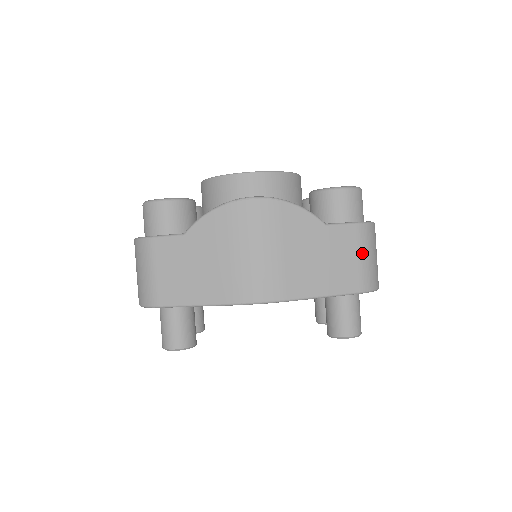
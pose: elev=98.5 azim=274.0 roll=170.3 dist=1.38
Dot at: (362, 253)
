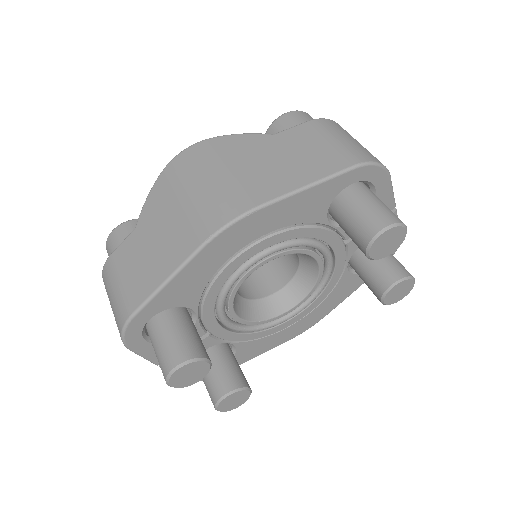
Dot at: (332, 137)
